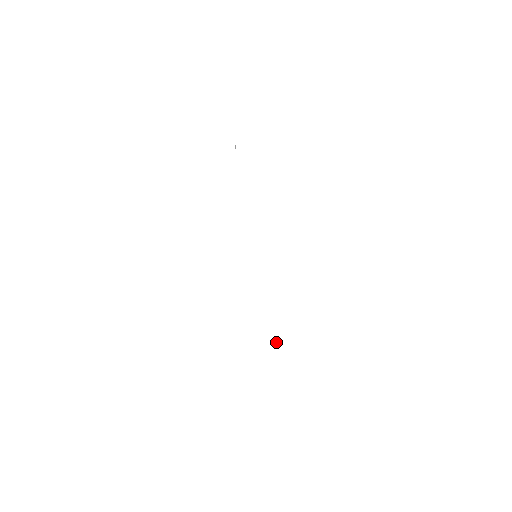
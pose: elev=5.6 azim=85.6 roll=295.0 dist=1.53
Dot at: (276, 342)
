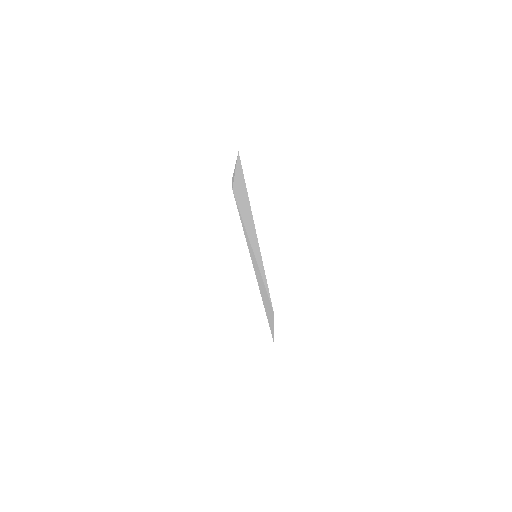
Dot at: (269, 328)
